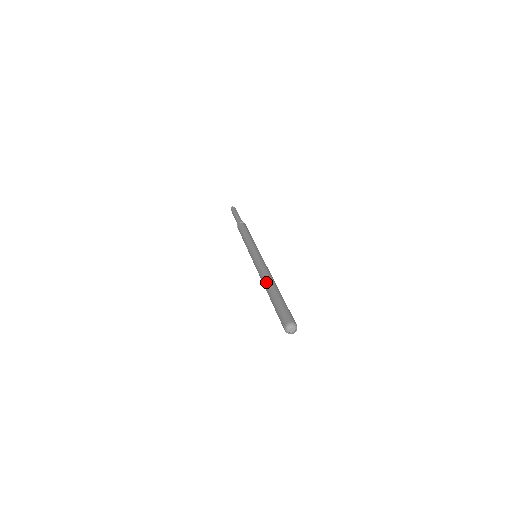
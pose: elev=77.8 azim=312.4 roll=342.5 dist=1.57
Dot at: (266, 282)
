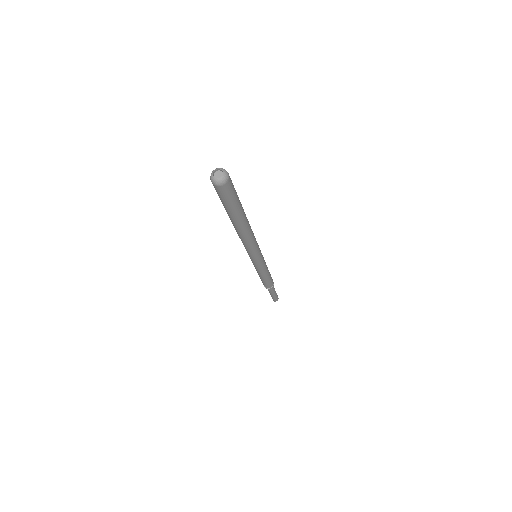
Dot at: occluded
